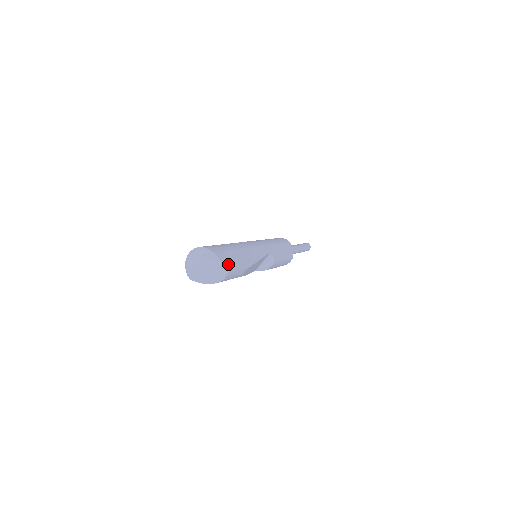
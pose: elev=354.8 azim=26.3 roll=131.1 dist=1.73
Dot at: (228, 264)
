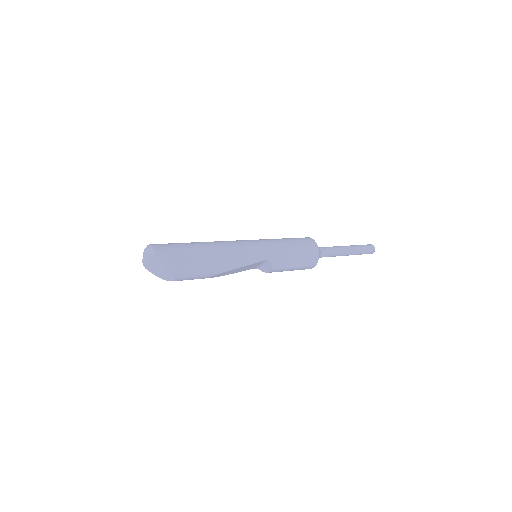
Dot at: (179, 270)
